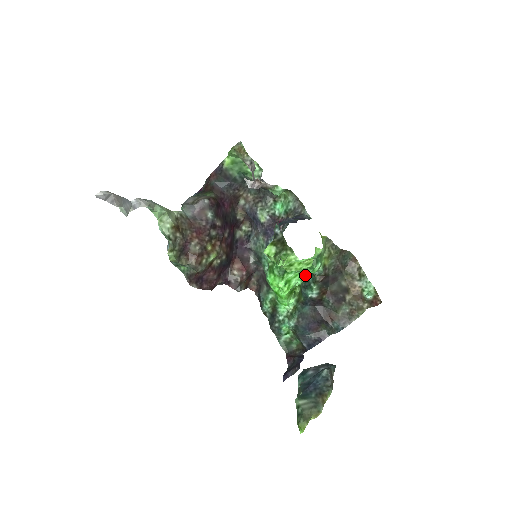
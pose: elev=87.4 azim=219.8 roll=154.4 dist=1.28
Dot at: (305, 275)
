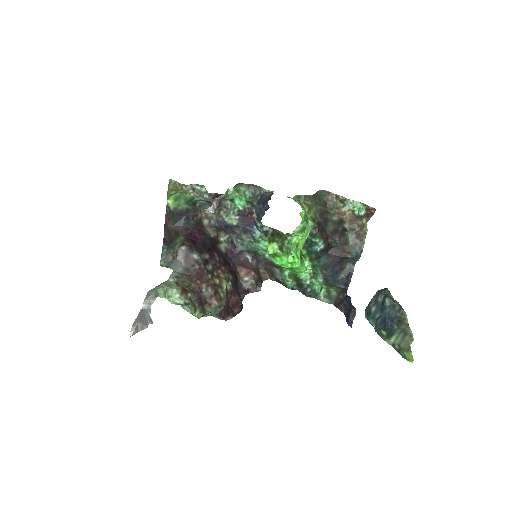
Dot at: occluded
